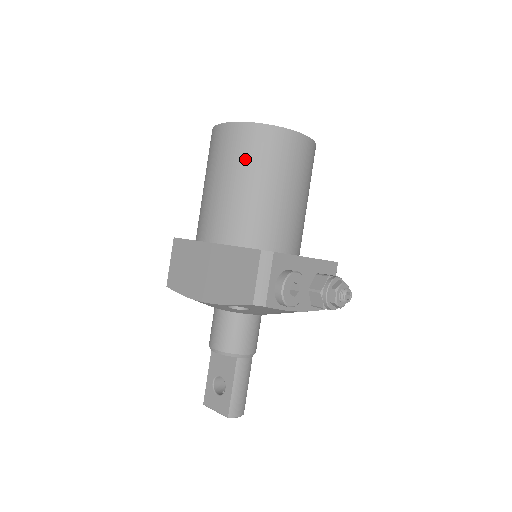
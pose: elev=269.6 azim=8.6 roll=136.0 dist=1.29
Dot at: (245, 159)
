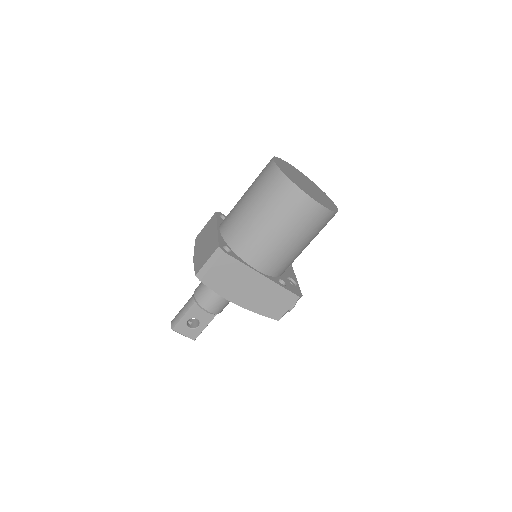
Dot at: (312, 231)
